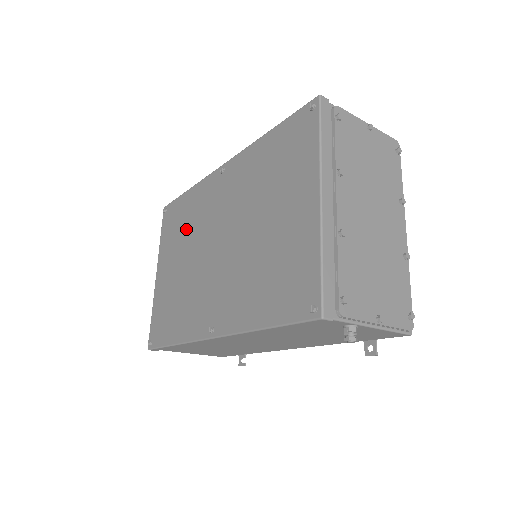
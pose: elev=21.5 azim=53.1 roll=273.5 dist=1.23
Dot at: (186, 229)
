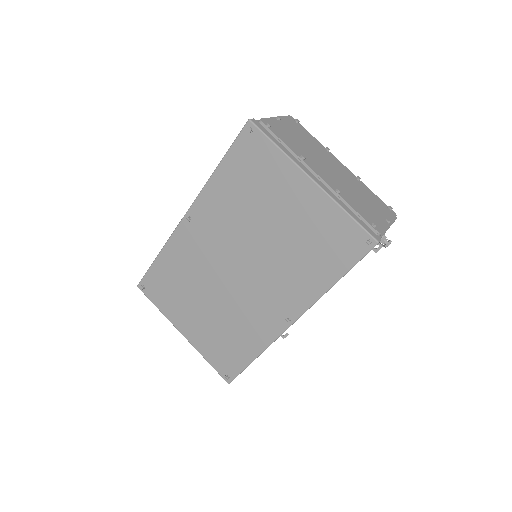
Dot at: (186, 282)
